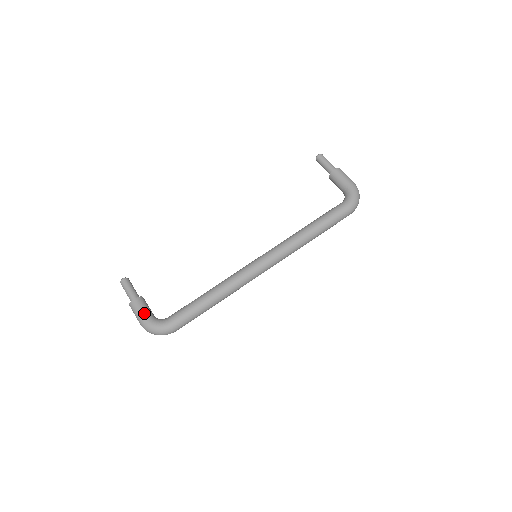
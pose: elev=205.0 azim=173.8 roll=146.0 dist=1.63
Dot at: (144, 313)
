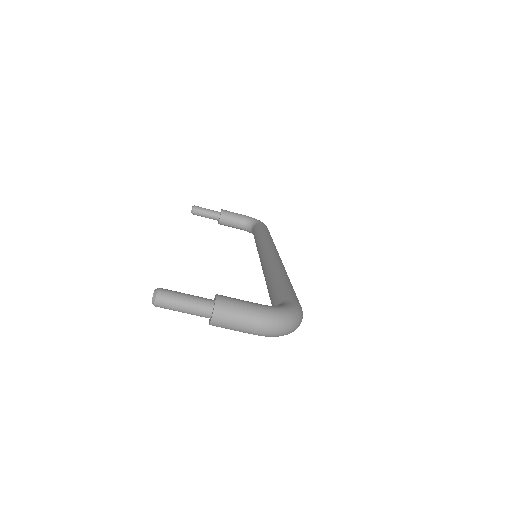
Dot at: occluded
